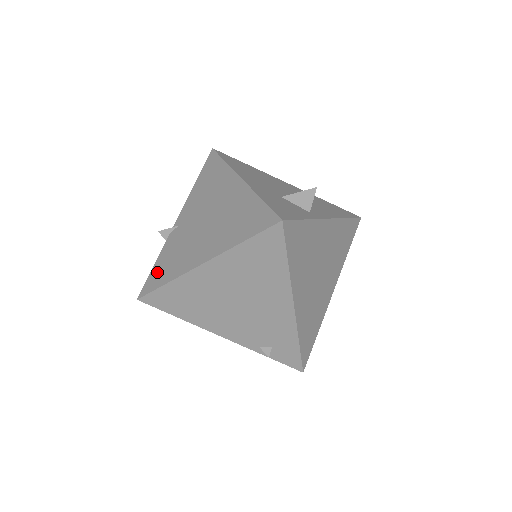
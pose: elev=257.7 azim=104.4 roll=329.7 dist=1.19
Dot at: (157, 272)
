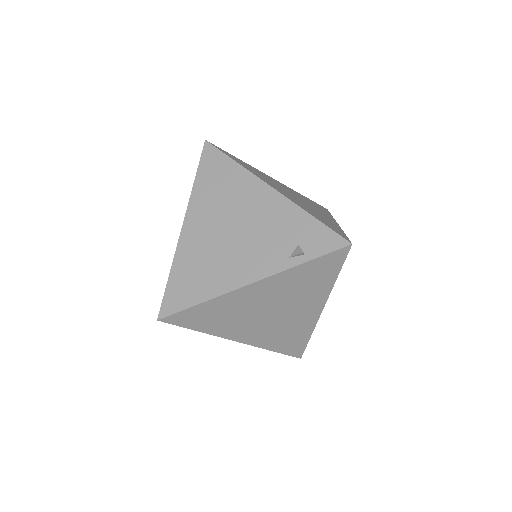
Dot at: occluded
